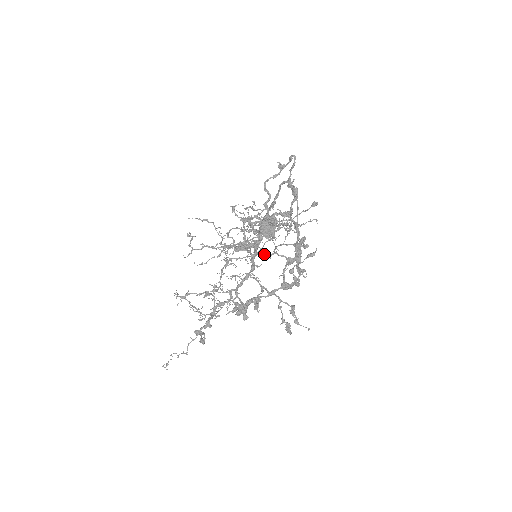
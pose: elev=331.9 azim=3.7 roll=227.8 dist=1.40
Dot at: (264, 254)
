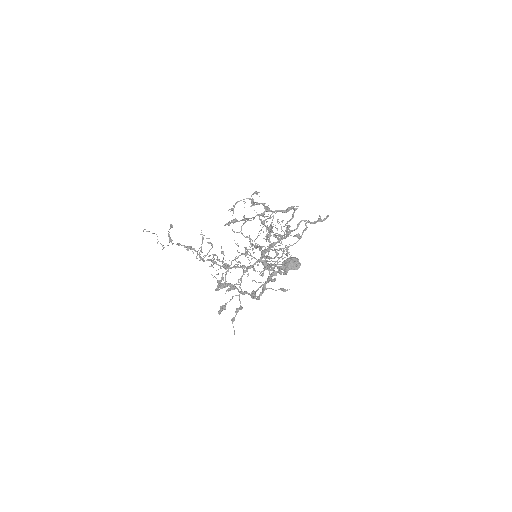
Dot at: (265, 266)
